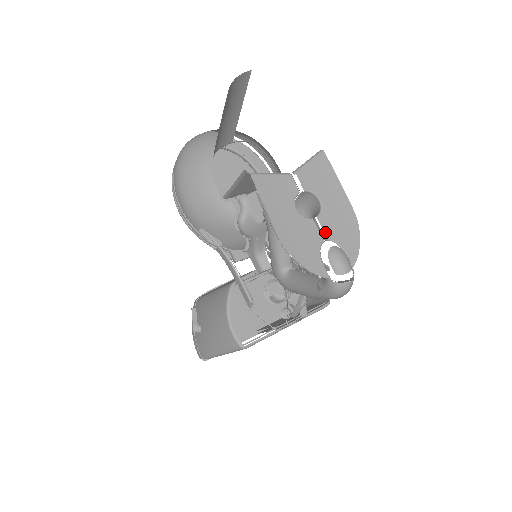
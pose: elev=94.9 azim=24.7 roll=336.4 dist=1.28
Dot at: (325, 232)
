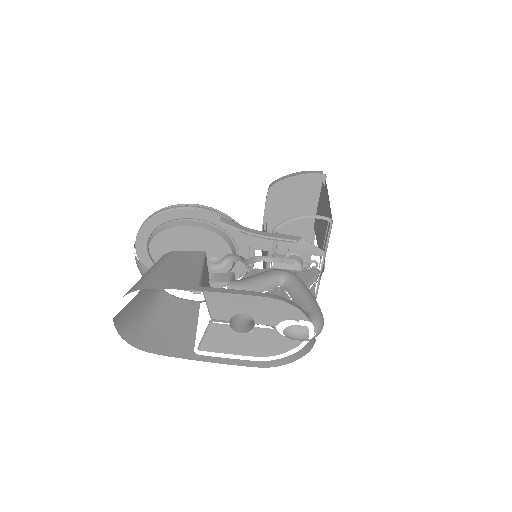
Dot at: (270, 324)
